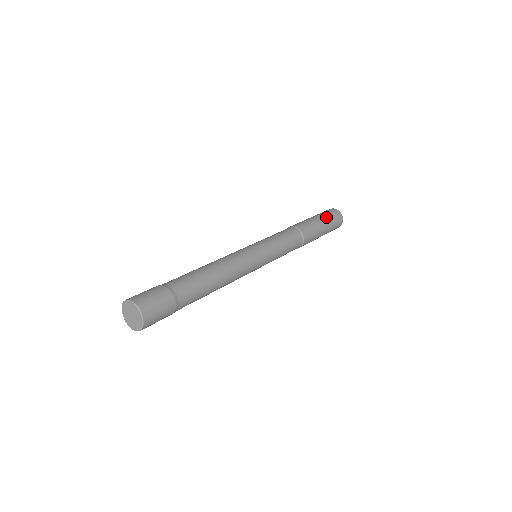
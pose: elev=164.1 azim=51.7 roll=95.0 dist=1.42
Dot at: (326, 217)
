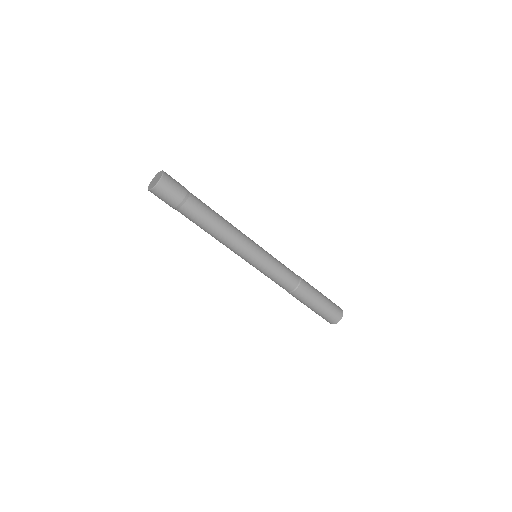
Dot at: occluded
